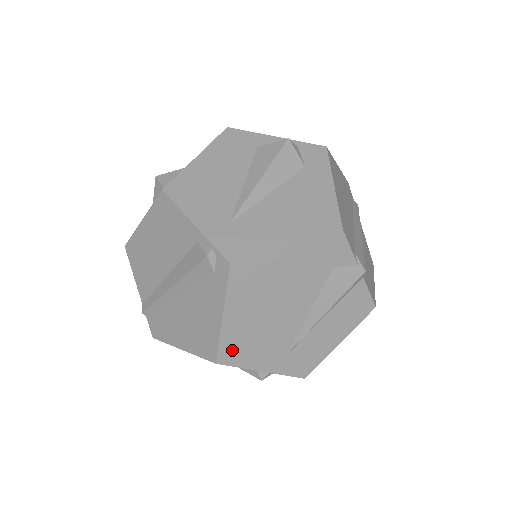
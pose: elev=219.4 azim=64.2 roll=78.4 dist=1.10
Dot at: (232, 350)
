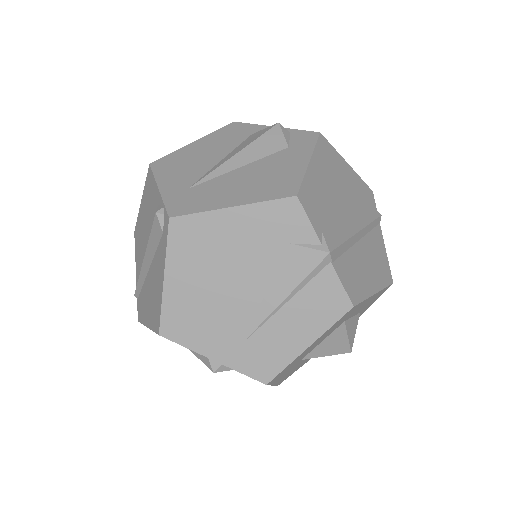
Dot at: (176, 323)
